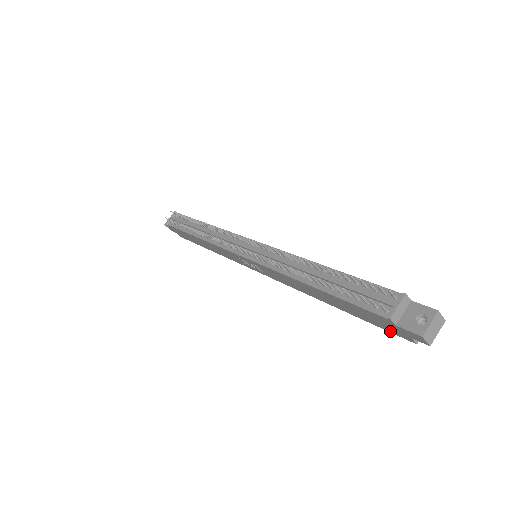
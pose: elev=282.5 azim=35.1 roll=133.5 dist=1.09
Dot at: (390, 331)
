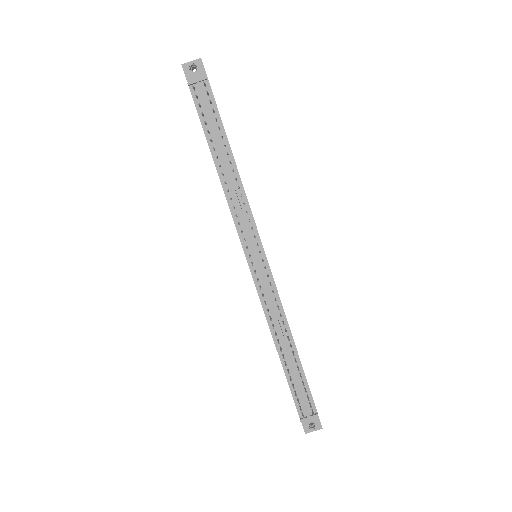
Dot at: occluded
